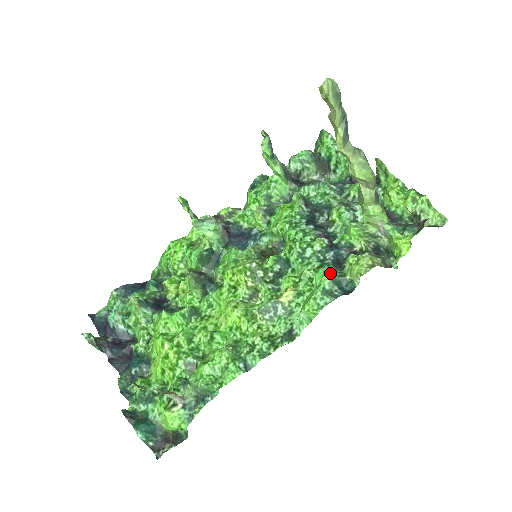
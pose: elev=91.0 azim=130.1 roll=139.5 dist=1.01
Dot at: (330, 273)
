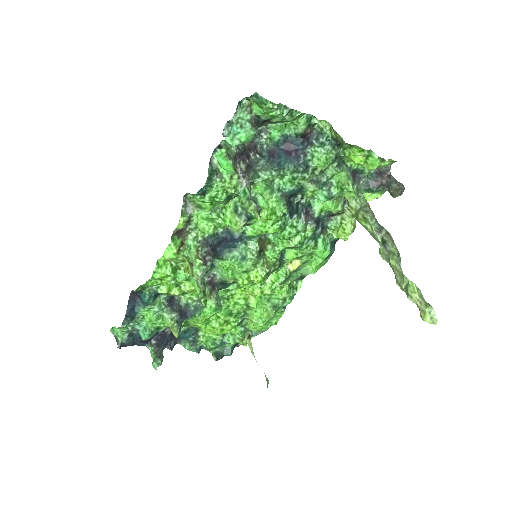
Dot at: (326, 246)
